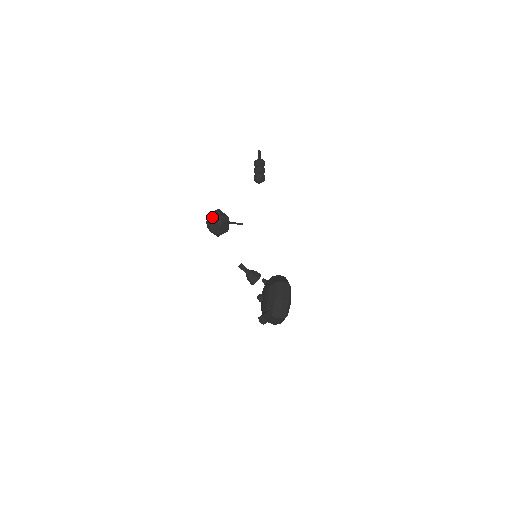
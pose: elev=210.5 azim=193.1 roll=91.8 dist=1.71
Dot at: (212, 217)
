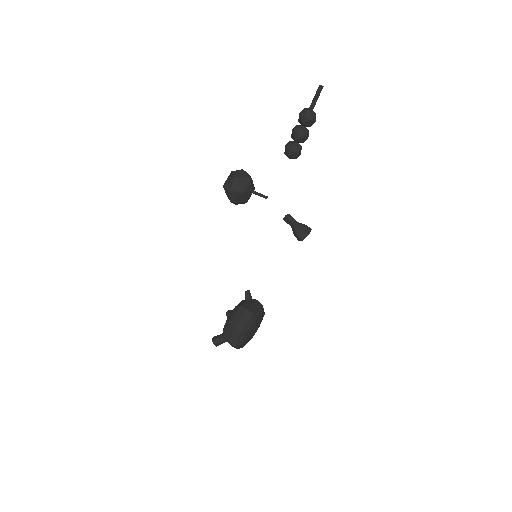
Dot at: (224, 187)
